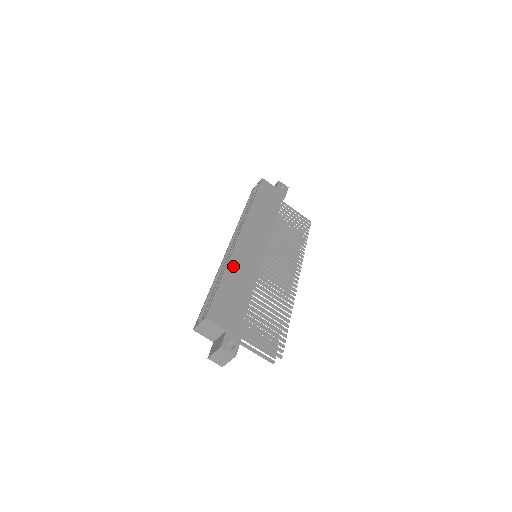
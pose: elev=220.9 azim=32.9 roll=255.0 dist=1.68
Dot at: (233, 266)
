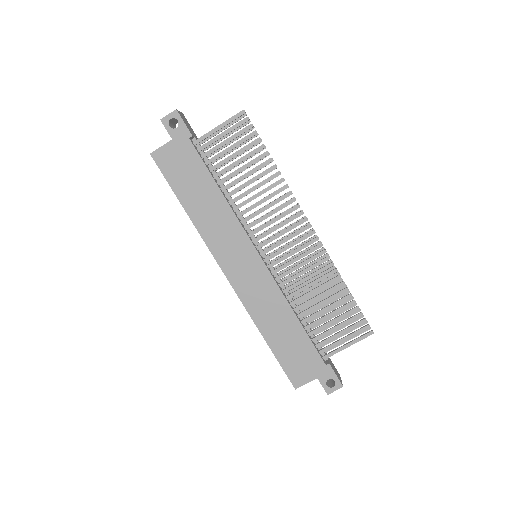
Dot at: (259, 317)
